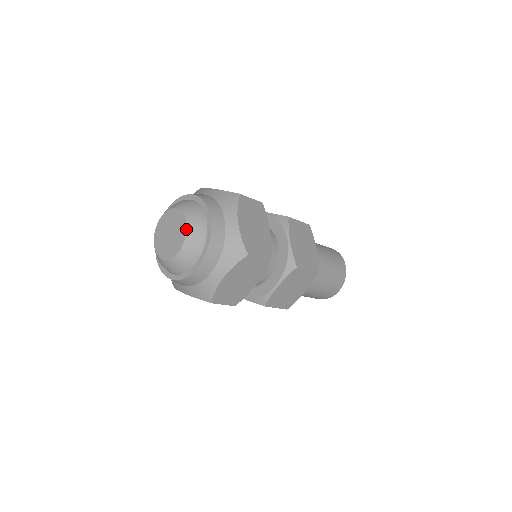
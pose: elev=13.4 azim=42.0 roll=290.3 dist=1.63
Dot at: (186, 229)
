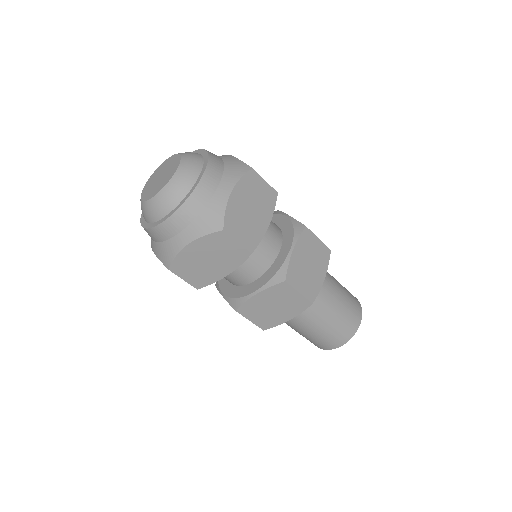
Dot at: (180, 155)
